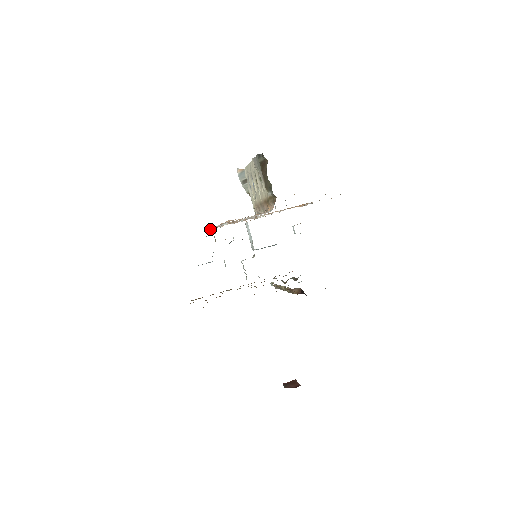
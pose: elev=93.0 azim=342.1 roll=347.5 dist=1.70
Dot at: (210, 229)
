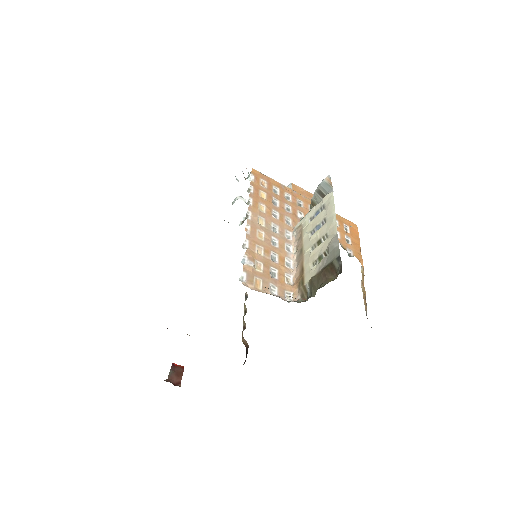
Dot at: (250, 176)
